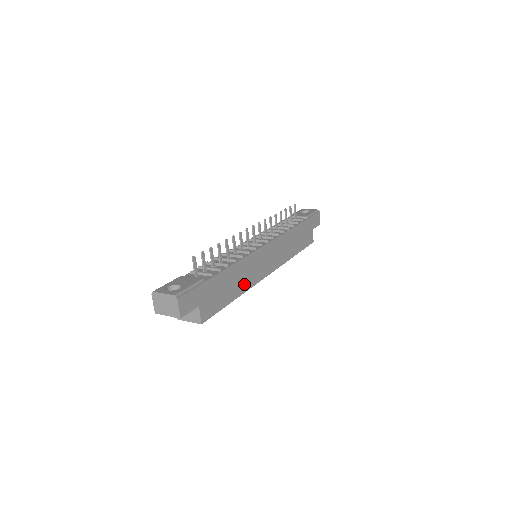
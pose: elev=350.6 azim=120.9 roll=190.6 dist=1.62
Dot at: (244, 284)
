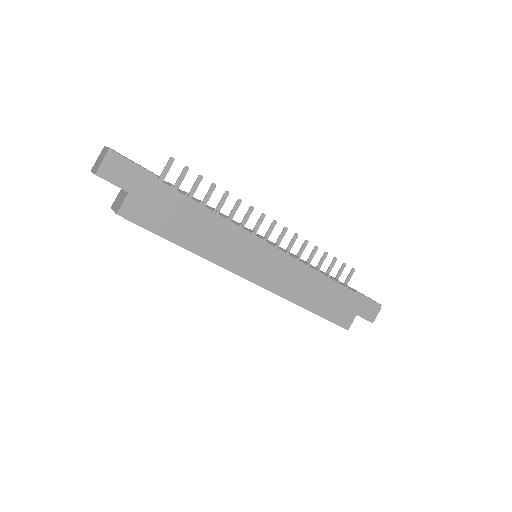
Dot at: (208, 247)
